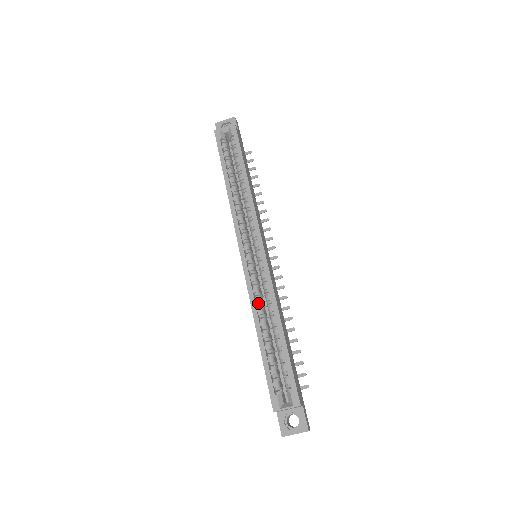
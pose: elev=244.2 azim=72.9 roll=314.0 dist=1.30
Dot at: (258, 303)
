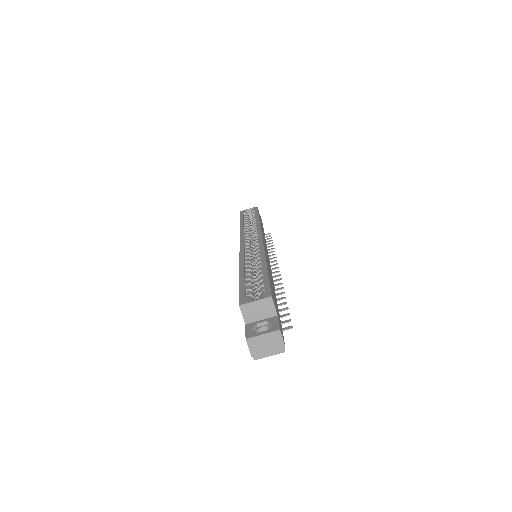
Dot at: (247, 262)
